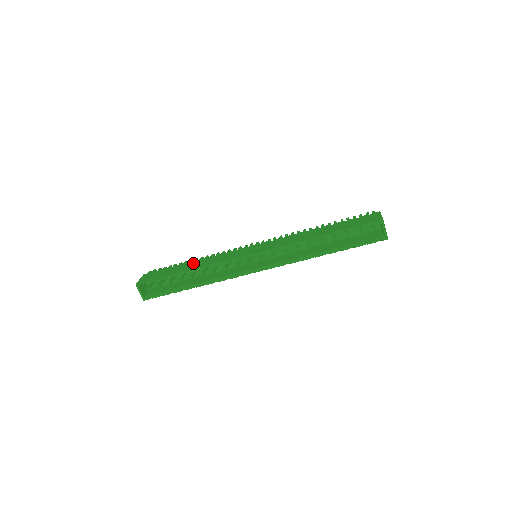
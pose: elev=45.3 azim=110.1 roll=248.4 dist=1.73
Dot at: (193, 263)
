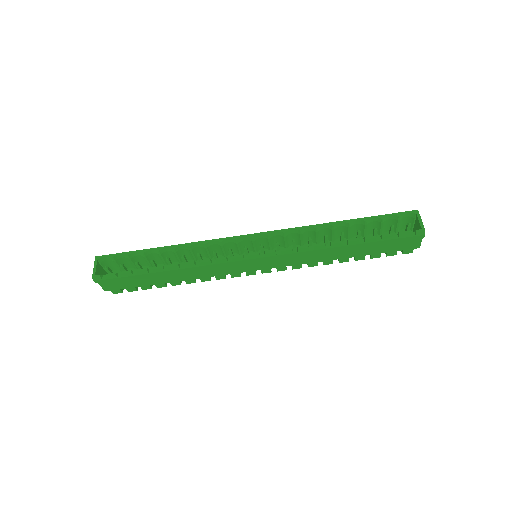
Dot at: occluded
